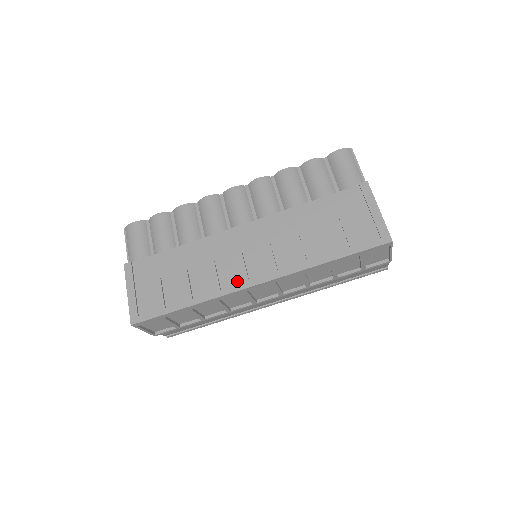
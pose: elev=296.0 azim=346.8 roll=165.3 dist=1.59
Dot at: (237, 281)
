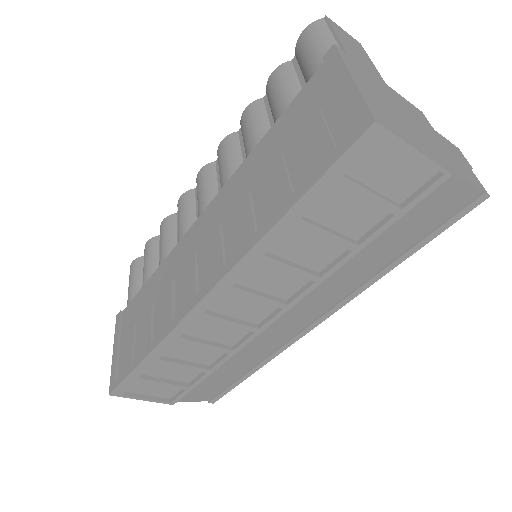
Dot at: (186, 301)
